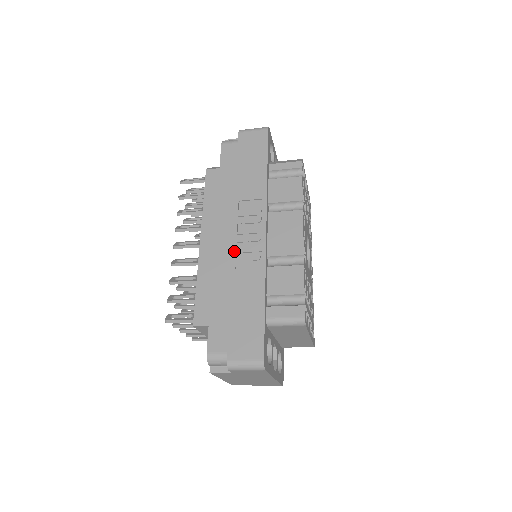
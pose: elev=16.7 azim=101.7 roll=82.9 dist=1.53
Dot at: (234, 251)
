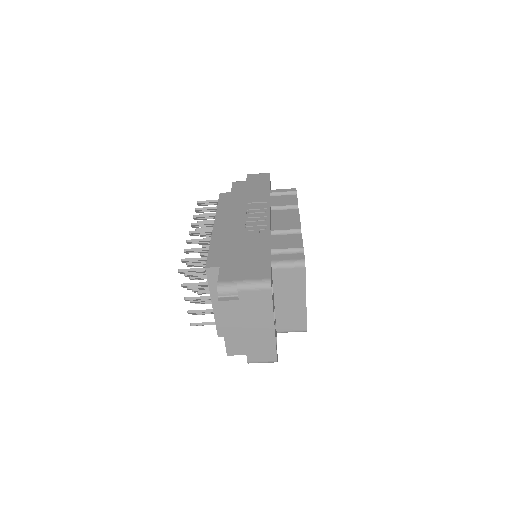
Dot at: (244, 225)
